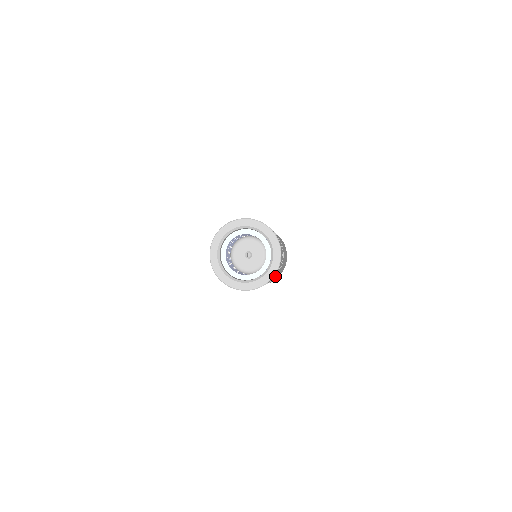
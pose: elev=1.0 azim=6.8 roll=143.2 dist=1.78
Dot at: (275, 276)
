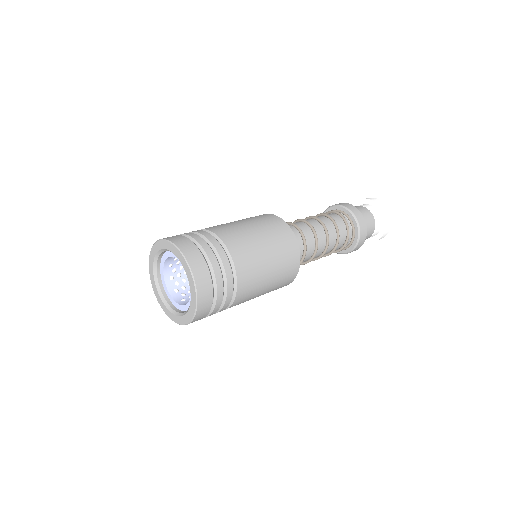
Dot at: (218, 311)
